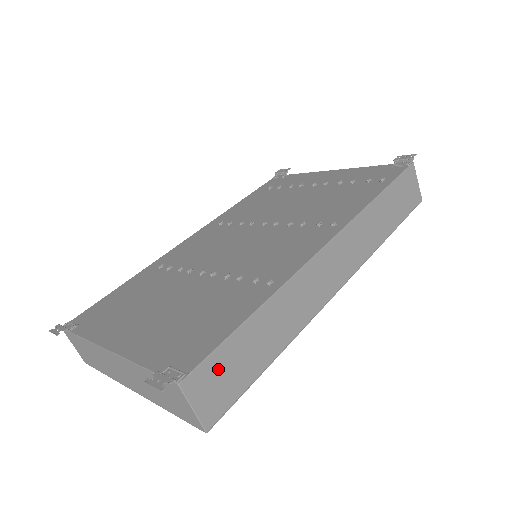
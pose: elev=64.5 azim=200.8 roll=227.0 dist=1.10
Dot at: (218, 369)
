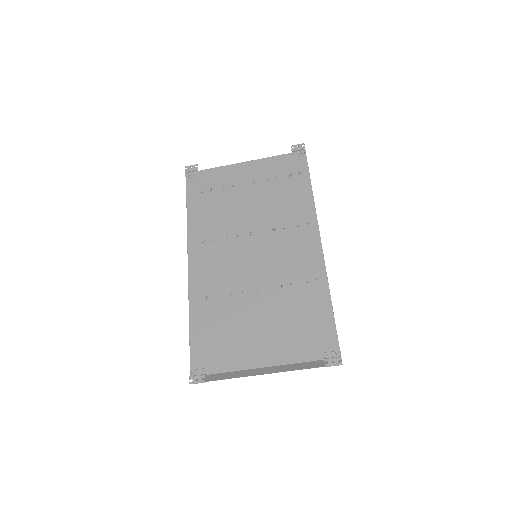
Dot at: occluded
